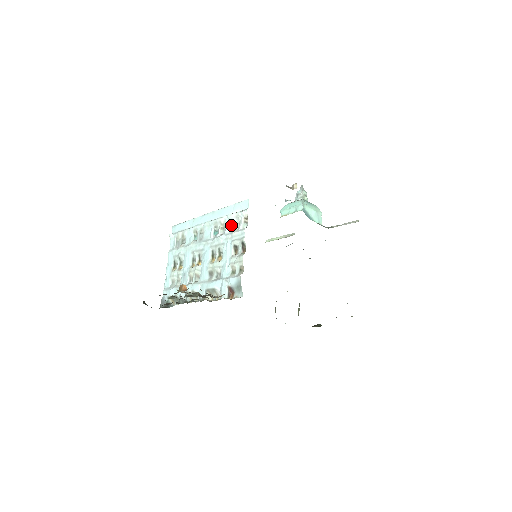
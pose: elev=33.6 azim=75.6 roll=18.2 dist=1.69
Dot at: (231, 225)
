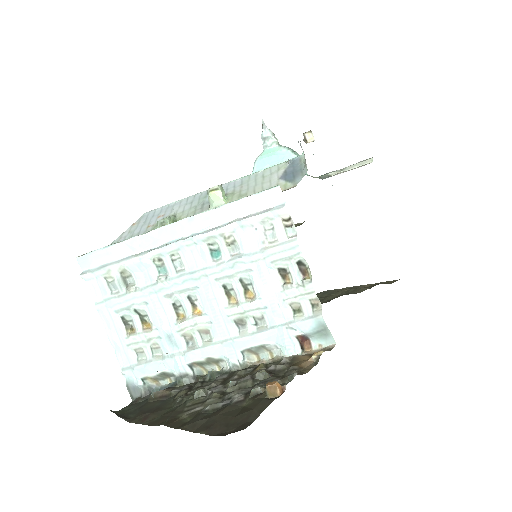
Dot at: (253, 236)
